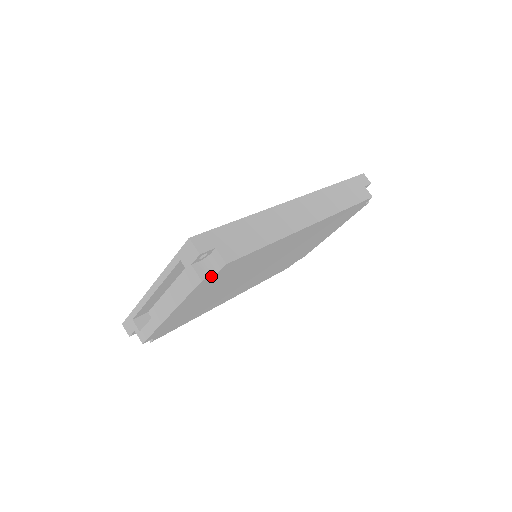
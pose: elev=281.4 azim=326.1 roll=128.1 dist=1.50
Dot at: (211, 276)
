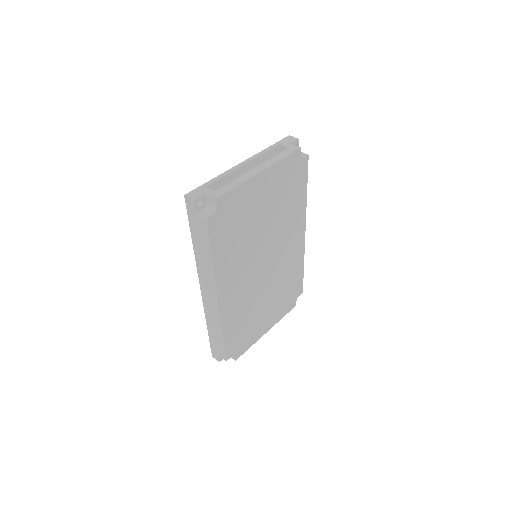
Dot at: (300, 155)
